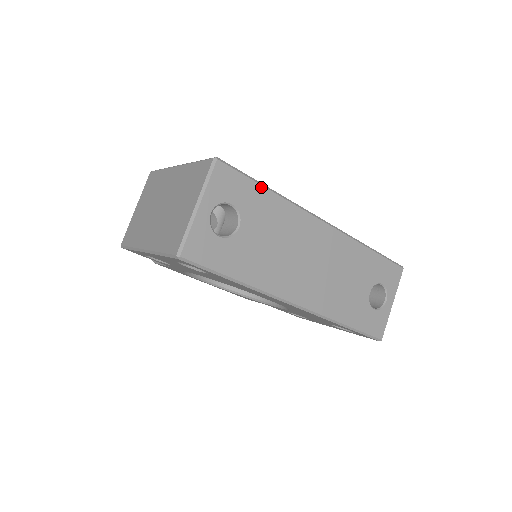
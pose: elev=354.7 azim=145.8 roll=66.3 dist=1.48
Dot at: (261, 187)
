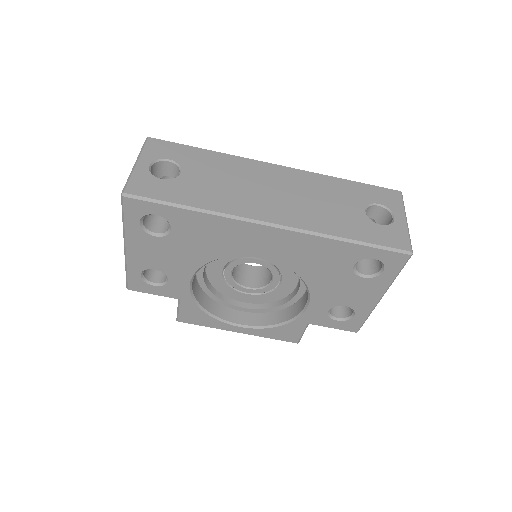
Dot at: (196, 148)
